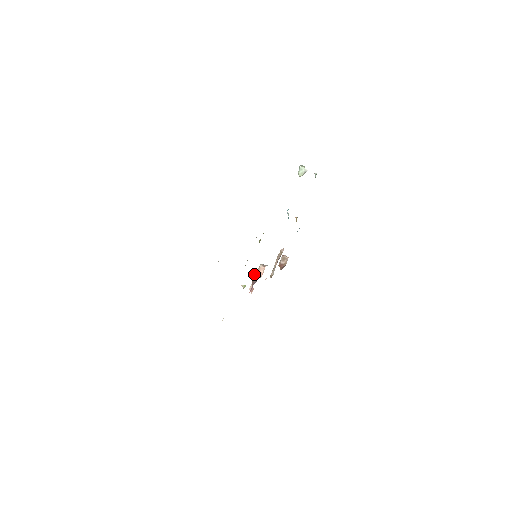
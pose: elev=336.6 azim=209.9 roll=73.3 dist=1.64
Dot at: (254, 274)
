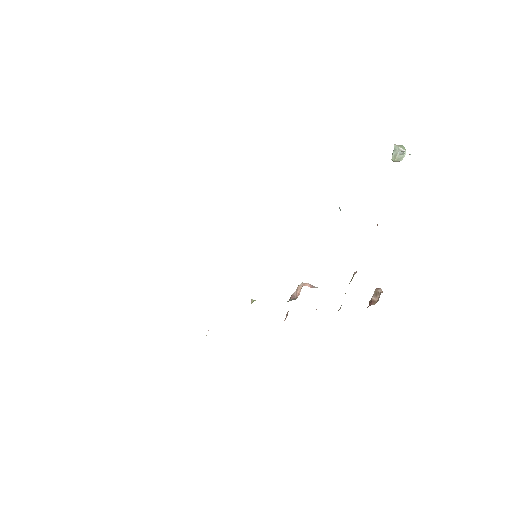
Dot at: (292, 294)
